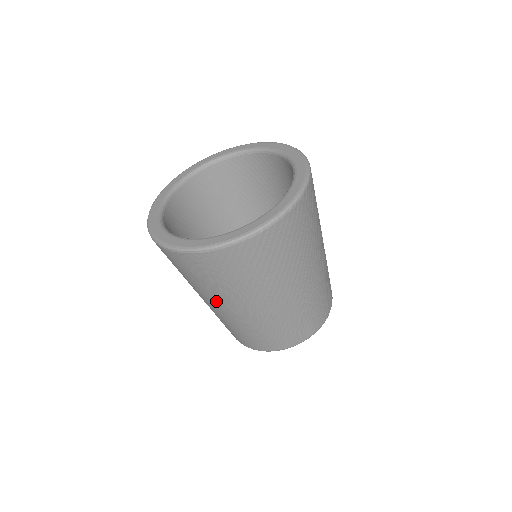
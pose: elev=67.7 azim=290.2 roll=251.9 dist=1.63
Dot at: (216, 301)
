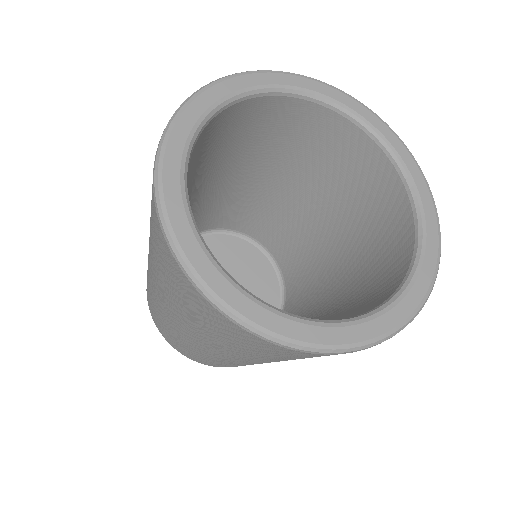
Dot at: (169, 306)
